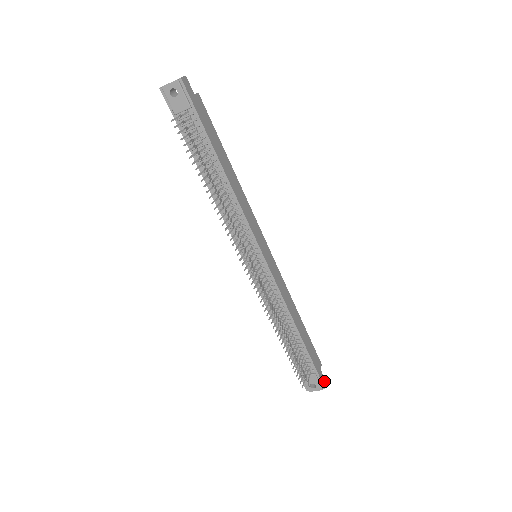
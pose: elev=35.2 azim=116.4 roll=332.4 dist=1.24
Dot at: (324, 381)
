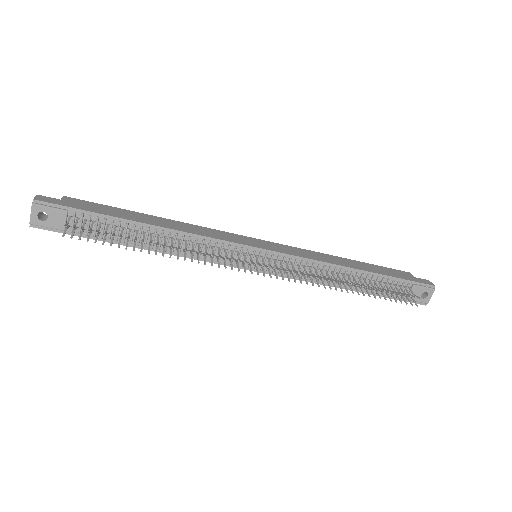
Dot at: (428, 282)
